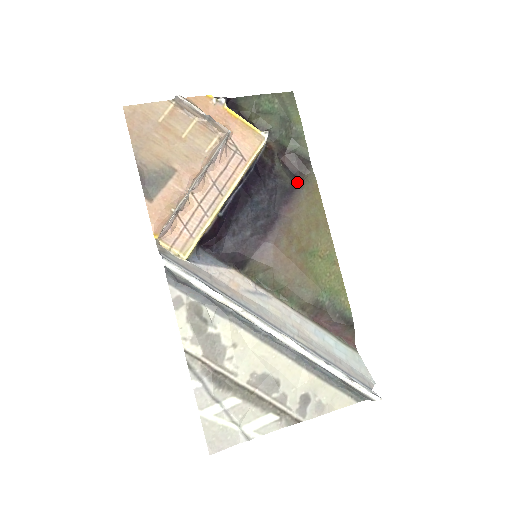
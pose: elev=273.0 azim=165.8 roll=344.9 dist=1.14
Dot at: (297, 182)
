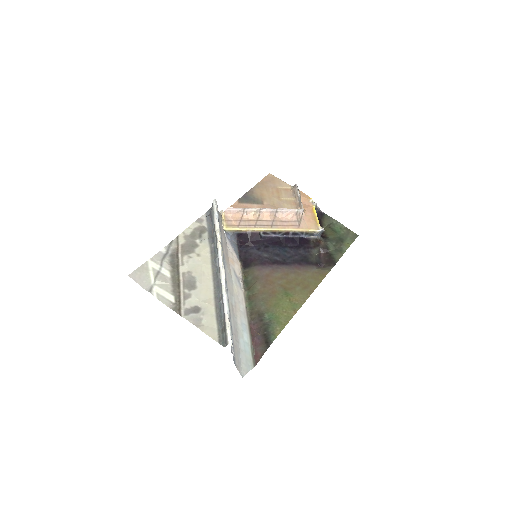
Dot at: (317, 264)
